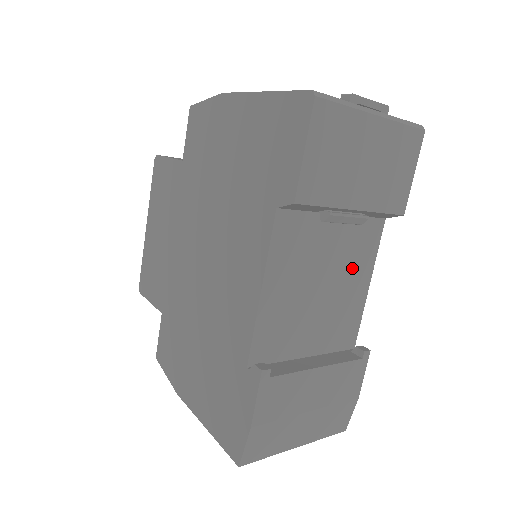
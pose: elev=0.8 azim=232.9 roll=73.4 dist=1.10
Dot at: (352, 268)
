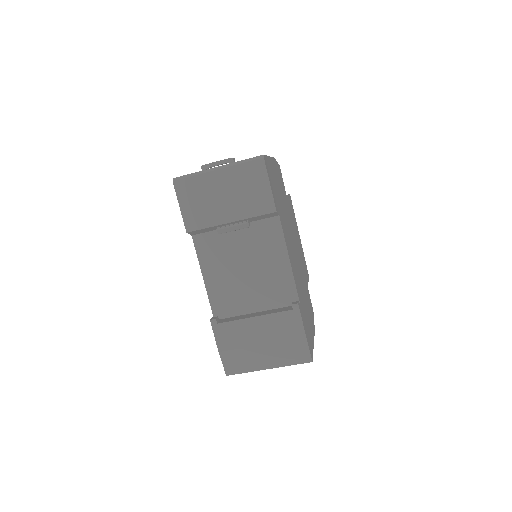
Dot at: (266, 253)
